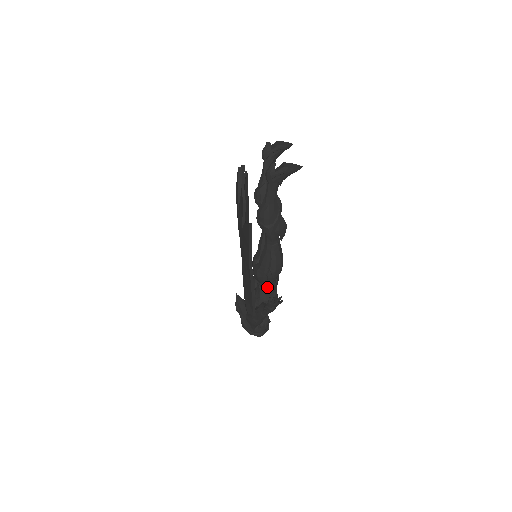
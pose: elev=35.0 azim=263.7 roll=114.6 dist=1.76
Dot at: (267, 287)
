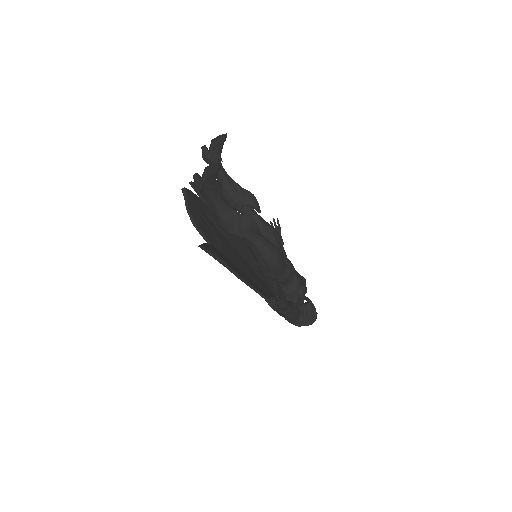
Dot at: (281, 281)
